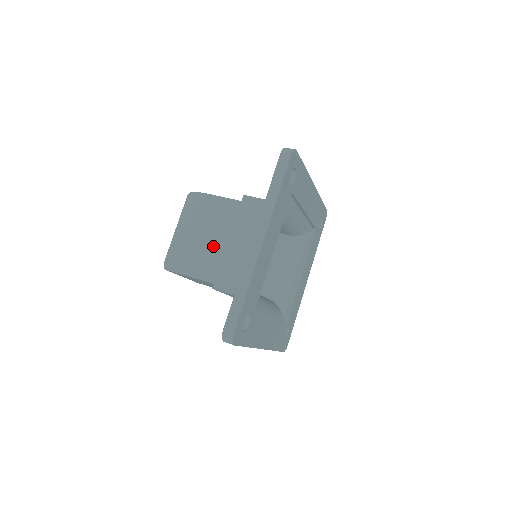
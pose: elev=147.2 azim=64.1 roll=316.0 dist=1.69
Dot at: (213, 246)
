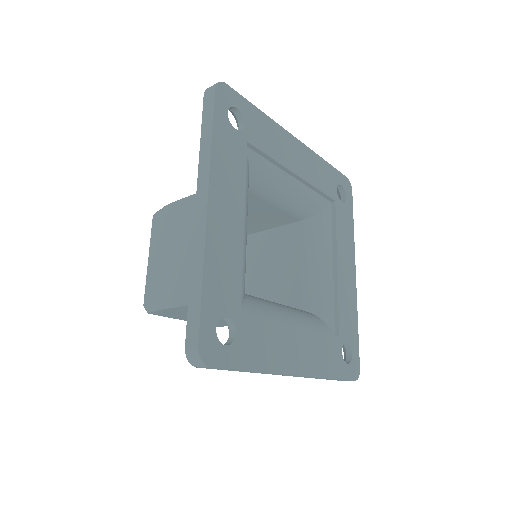
Dot at: (187, 258)
